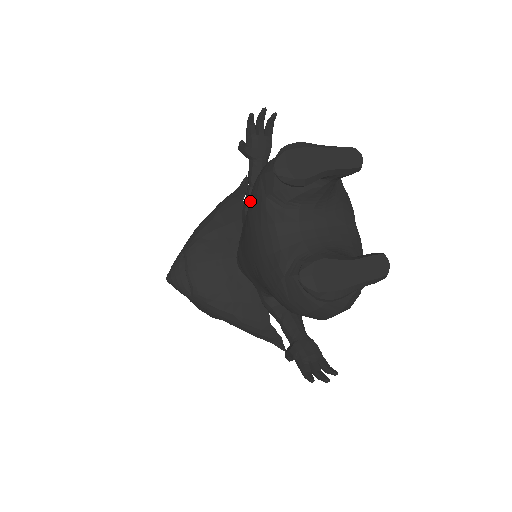
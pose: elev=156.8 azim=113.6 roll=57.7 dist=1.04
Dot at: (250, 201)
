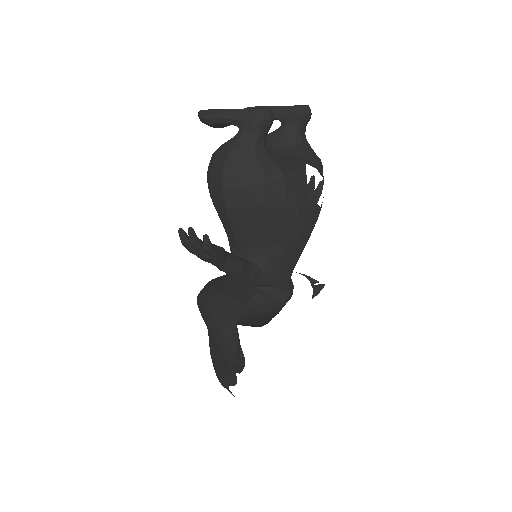
Dot at: occluded
